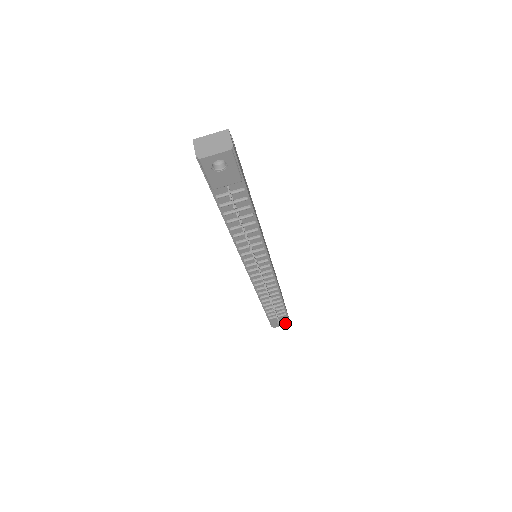
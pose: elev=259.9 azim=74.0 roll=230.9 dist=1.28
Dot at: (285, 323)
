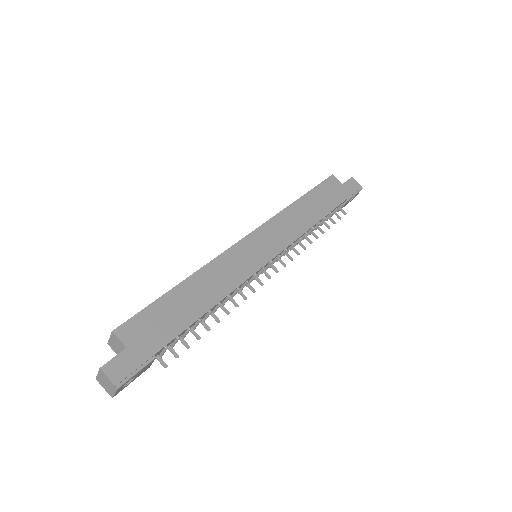
Dot at: (358, 193)
